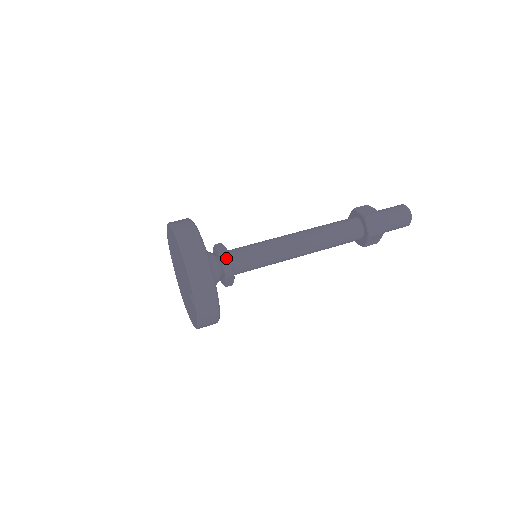
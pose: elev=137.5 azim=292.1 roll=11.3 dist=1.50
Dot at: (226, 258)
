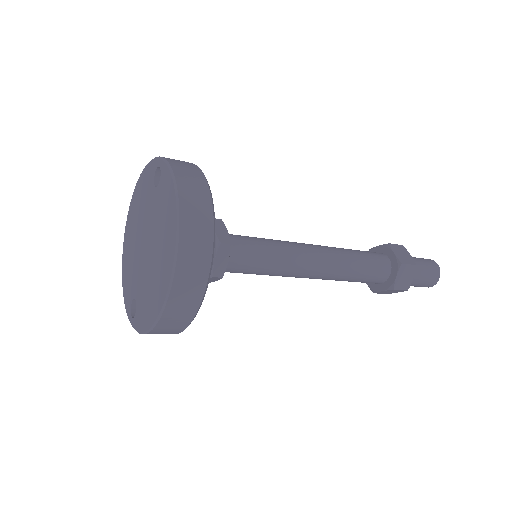
Dot at: occluded
